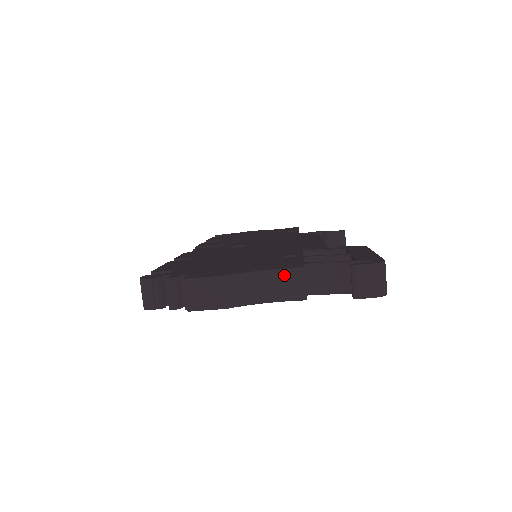
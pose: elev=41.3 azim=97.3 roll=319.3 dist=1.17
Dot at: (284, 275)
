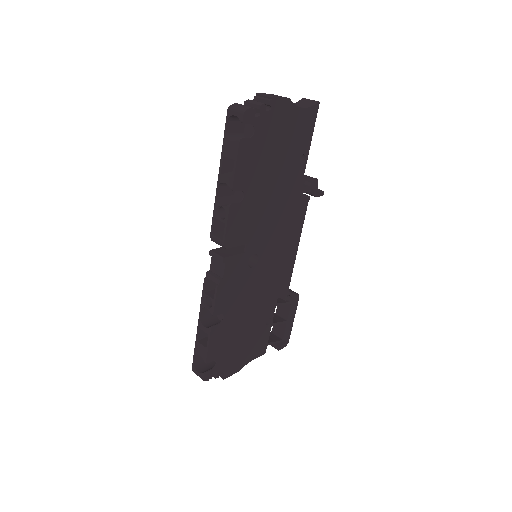
Dot at: (257, 355)
